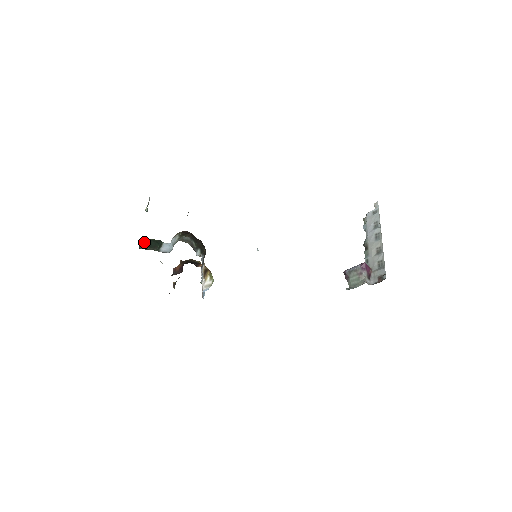
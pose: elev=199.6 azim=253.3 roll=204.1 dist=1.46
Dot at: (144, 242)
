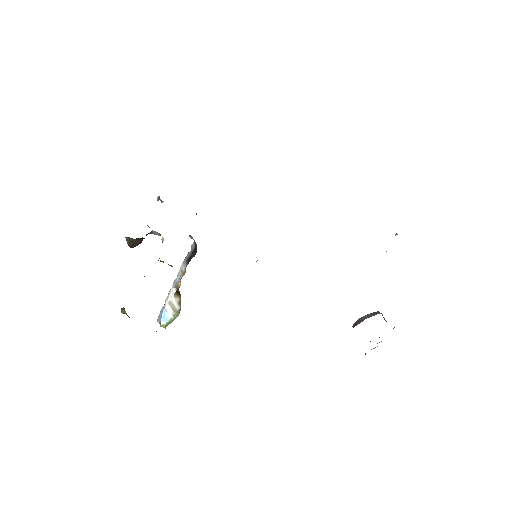
Dot at: occluded
